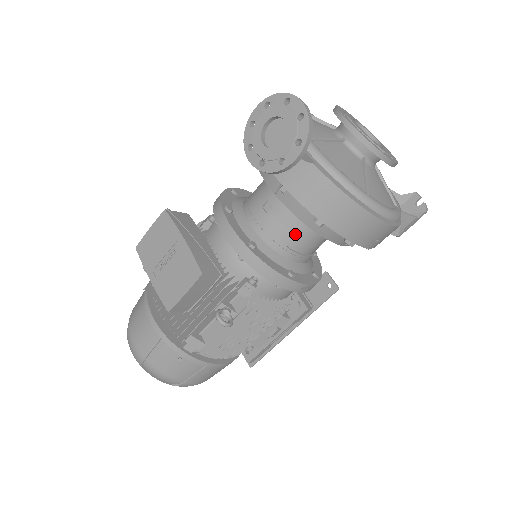
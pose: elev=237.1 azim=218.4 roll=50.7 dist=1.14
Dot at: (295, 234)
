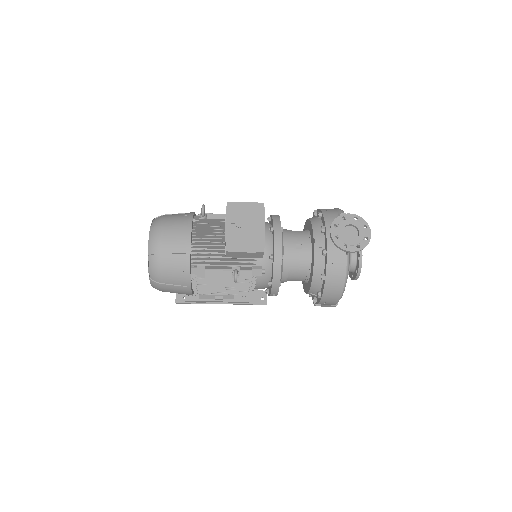
Dot at: (299, 269)
